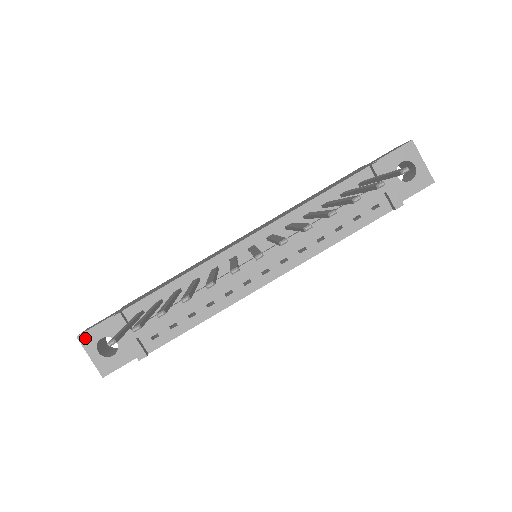
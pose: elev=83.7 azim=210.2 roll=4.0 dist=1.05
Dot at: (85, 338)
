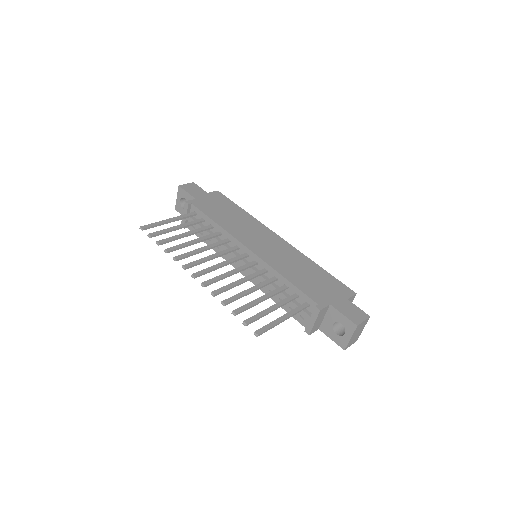
Dot at: (180, 190)
